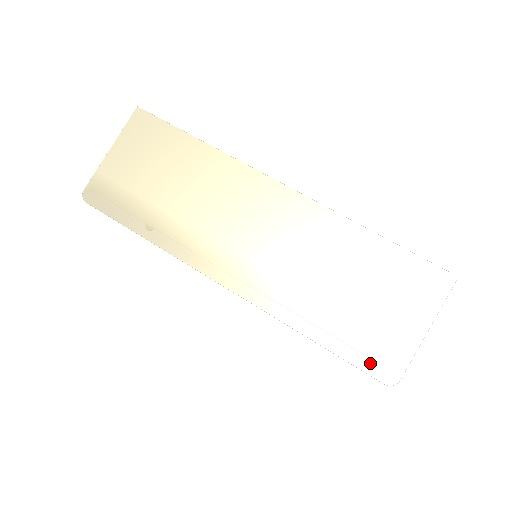
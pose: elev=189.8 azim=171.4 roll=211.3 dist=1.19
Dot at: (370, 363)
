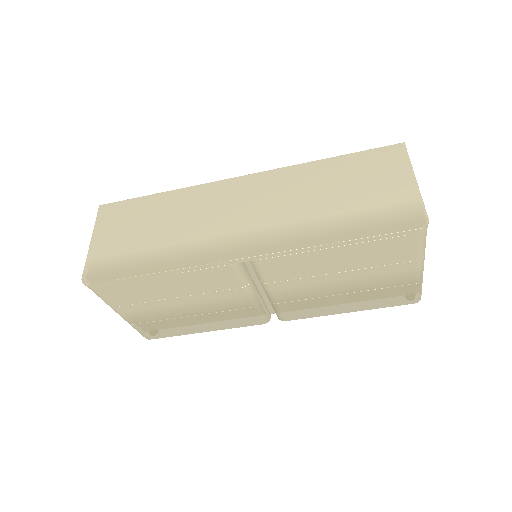
Dot at: (396, 224)
